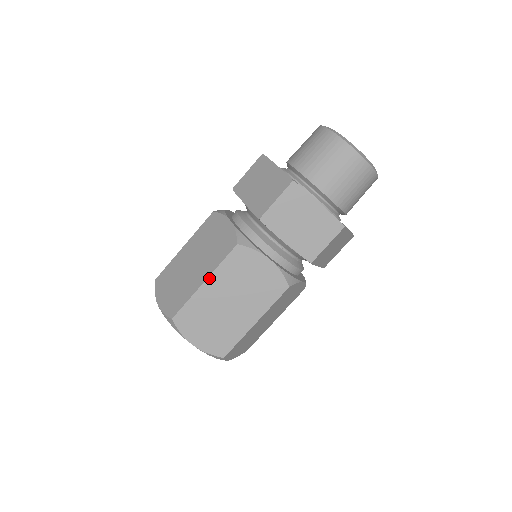
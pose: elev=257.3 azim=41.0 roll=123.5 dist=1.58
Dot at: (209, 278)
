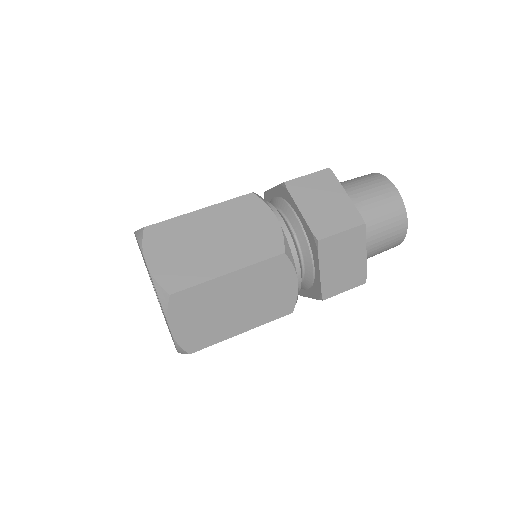
Dot at: occluded
